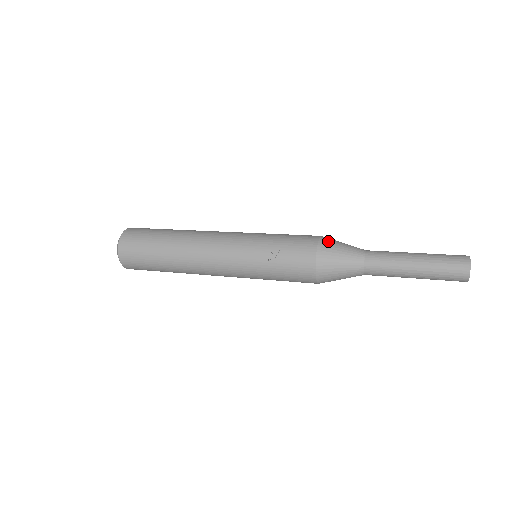
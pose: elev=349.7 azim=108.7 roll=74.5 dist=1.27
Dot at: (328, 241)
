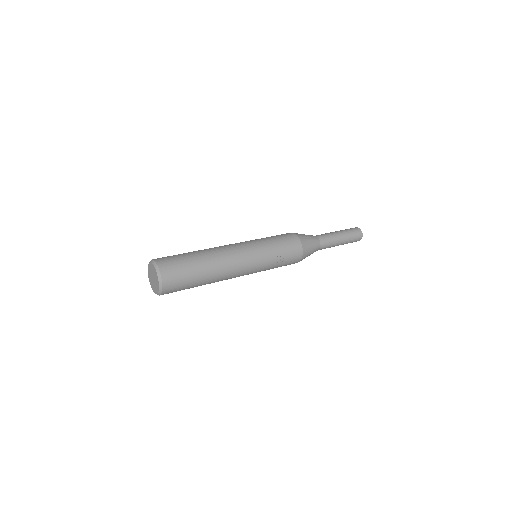
Dot at: (303, 239)
